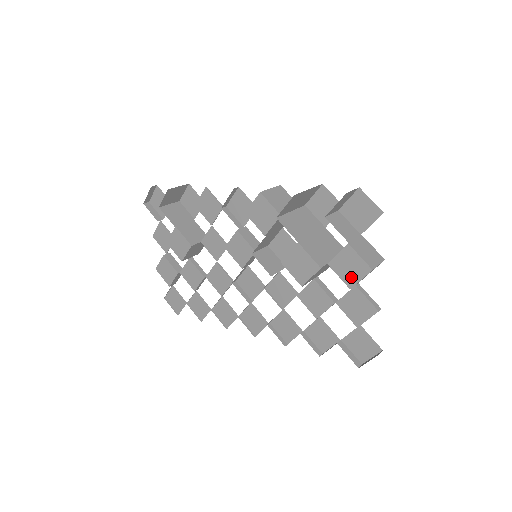
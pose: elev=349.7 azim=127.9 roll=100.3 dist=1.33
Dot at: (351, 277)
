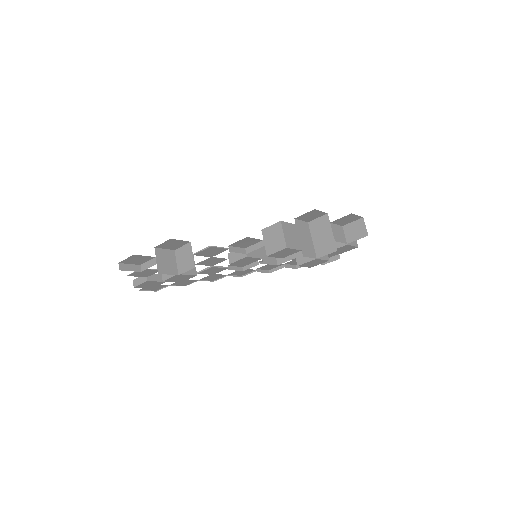
Dot at: (342, 252)
